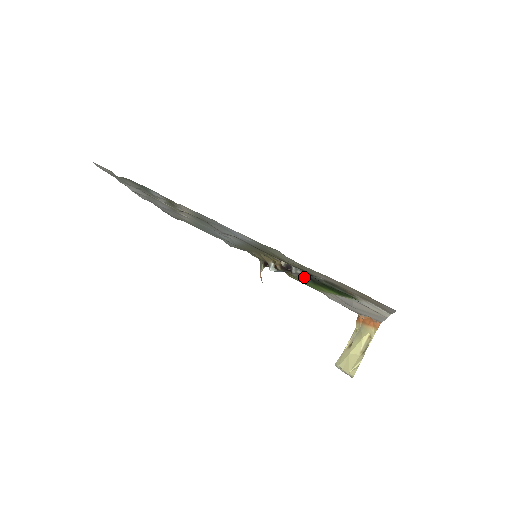
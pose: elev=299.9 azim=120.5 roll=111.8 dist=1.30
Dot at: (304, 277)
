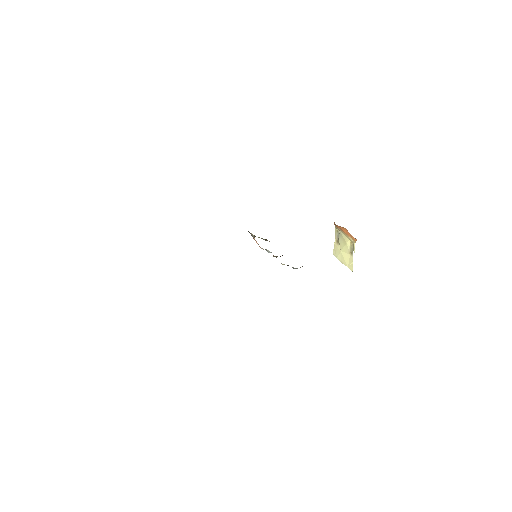
Dot at: occluded
